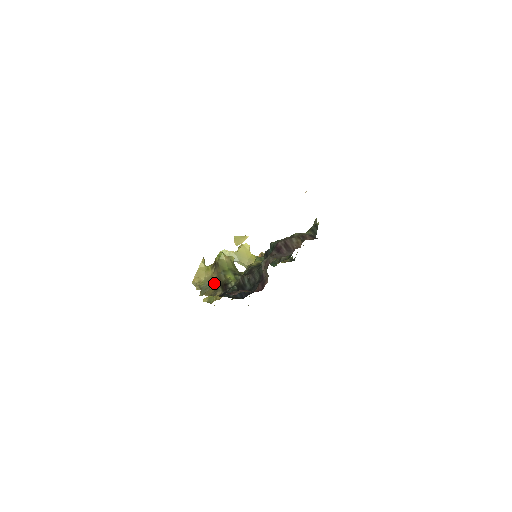
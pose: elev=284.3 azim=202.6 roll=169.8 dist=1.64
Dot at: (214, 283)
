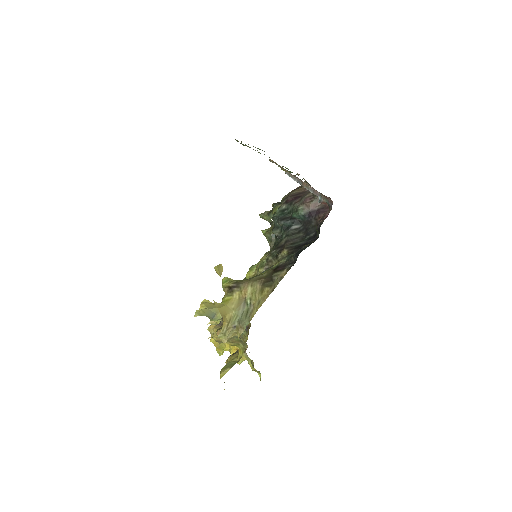
Dot at: (257, 289)
